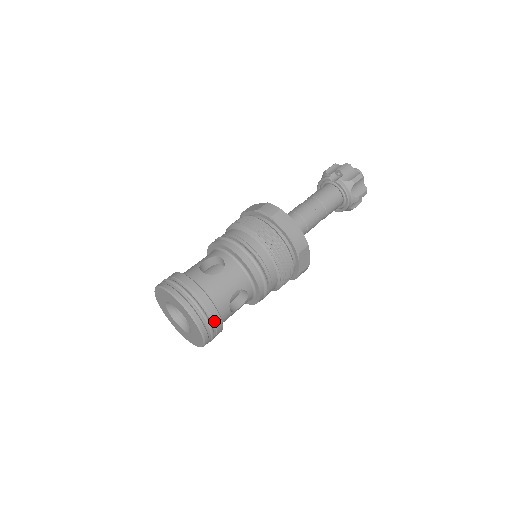
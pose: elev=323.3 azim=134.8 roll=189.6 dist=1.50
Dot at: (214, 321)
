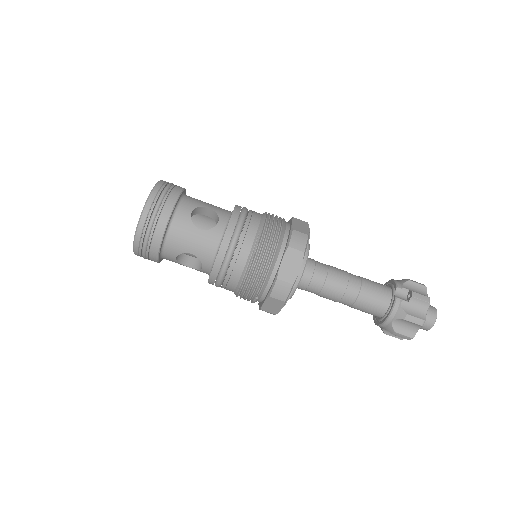
Dot at: (151, 249)
